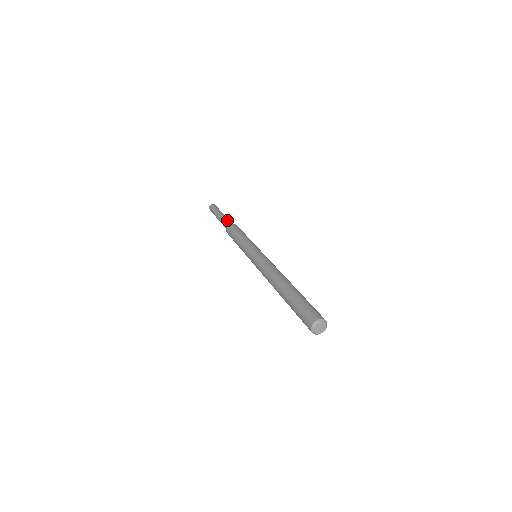
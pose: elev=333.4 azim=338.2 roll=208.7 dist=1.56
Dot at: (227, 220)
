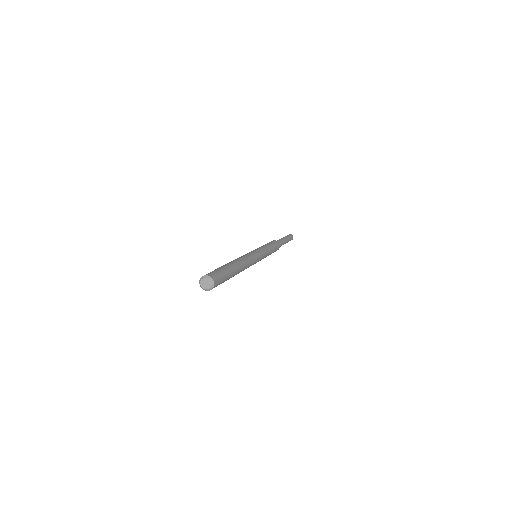
Dot at: (278, 240)
